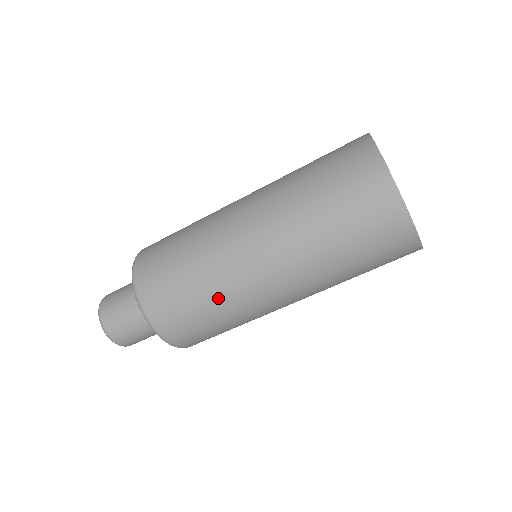
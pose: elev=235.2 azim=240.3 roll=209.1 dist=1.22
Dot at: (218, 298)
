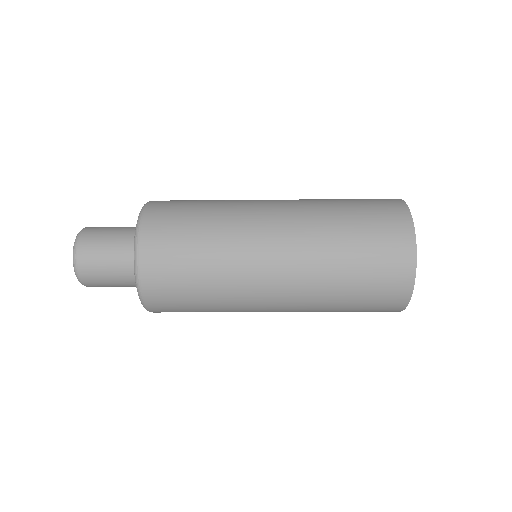
Dot at: (218, 274)
